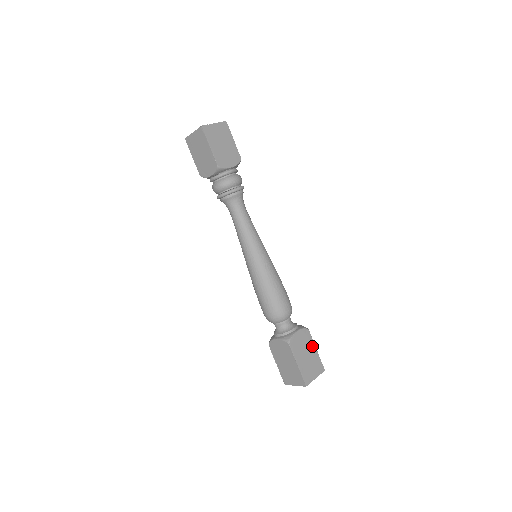
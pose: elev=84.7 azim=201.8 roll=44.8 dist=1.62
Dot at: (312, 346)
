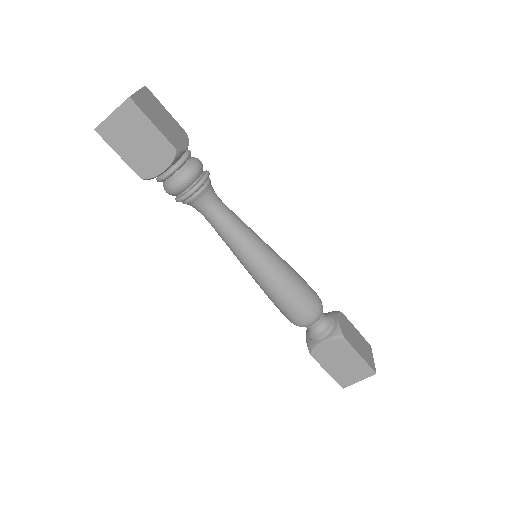
Dot at: (352, 353)
